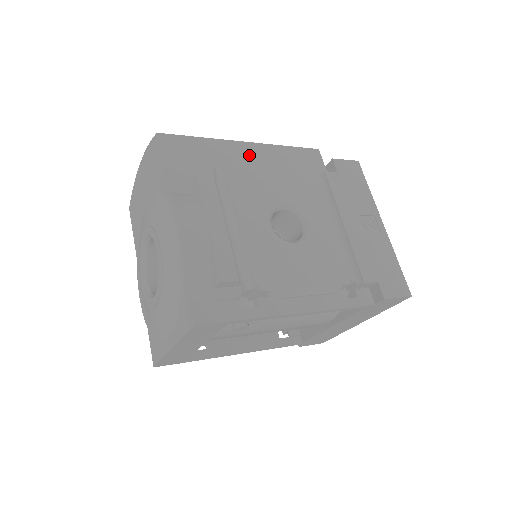
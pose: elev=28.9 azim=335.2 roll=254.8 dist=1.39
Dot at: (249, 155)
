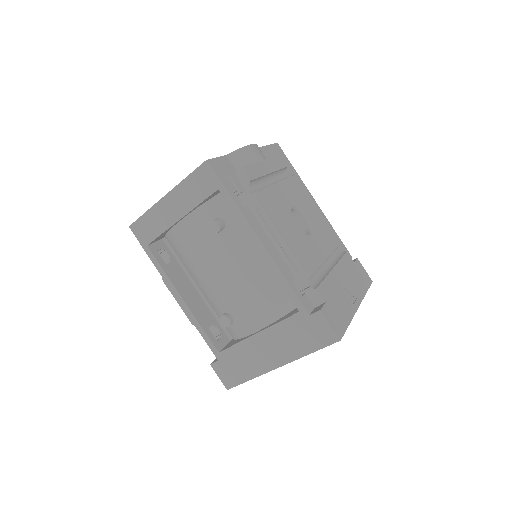
Dot at: occluded
